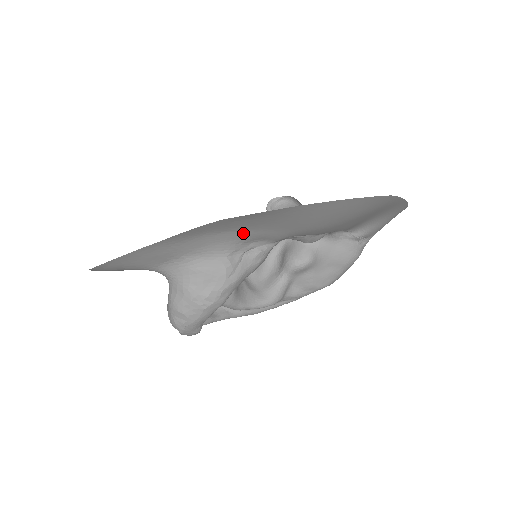
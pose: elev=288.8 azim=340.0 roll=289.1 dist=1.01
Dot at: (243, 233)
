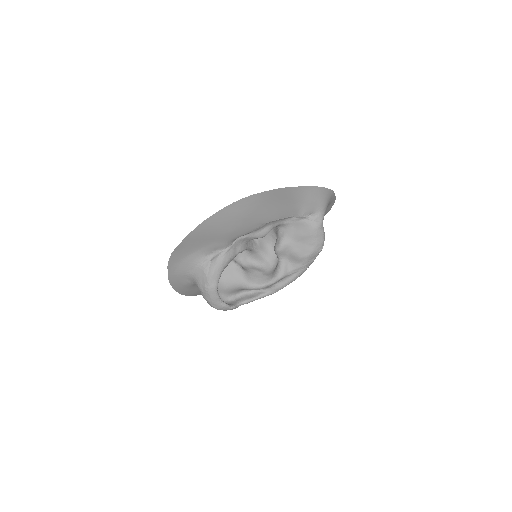
Dot at: (197, 252)
